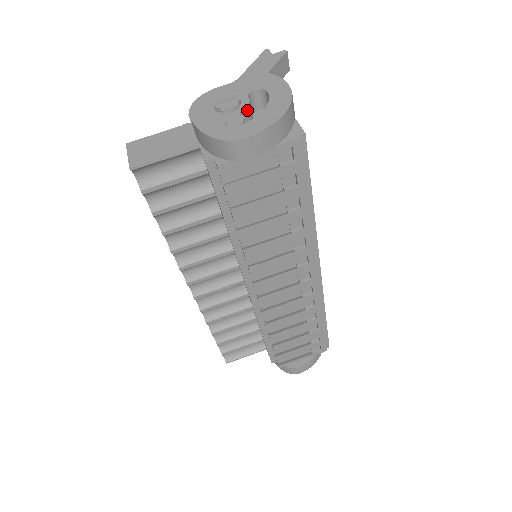
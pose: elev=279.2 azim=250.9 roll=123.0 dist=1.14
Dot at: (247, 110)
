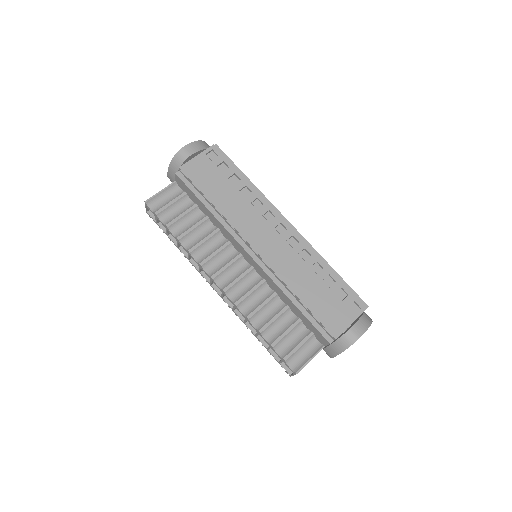
Dot at: occluded
